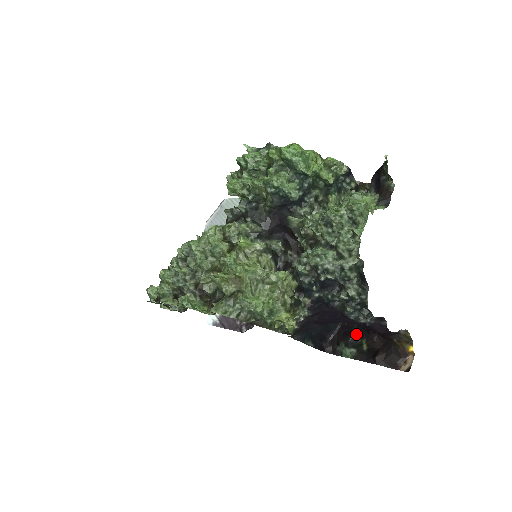
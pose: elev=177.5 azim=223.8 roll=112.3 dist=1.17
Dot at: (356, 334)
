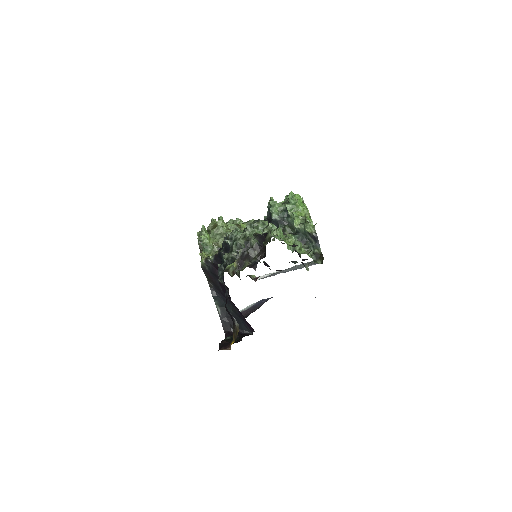
Dot at: (242, 337)
